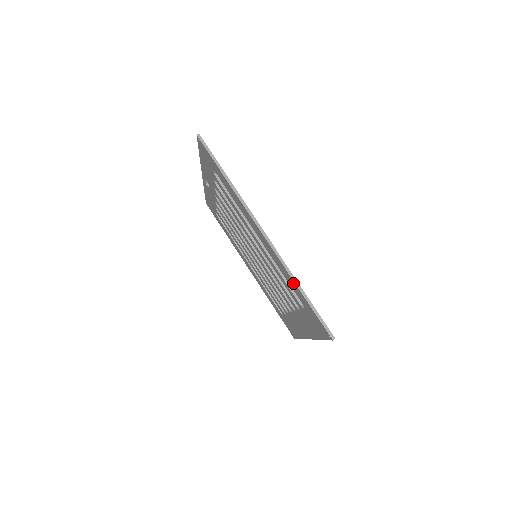
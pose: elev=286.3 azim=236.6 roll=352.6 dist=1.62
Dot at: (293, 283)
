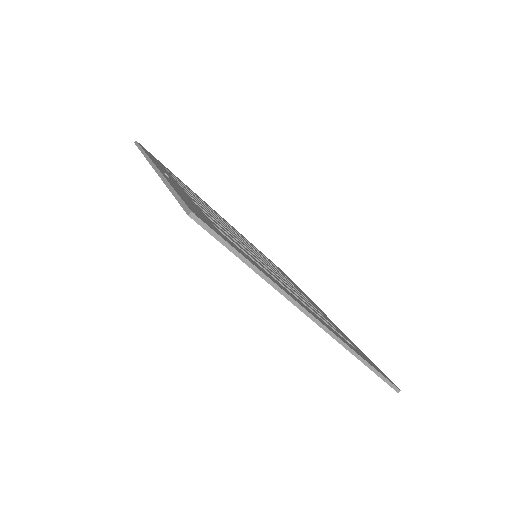
Dot at: occluded
